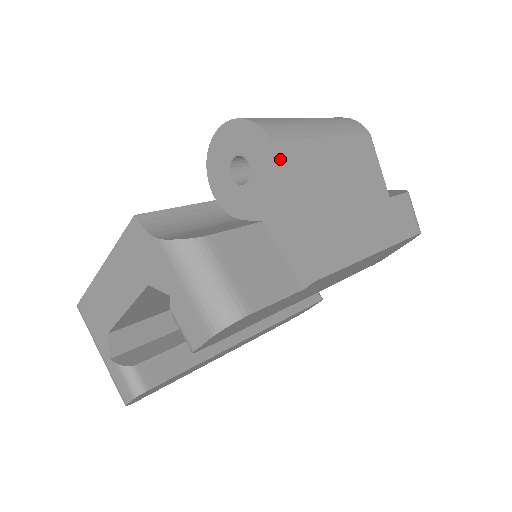
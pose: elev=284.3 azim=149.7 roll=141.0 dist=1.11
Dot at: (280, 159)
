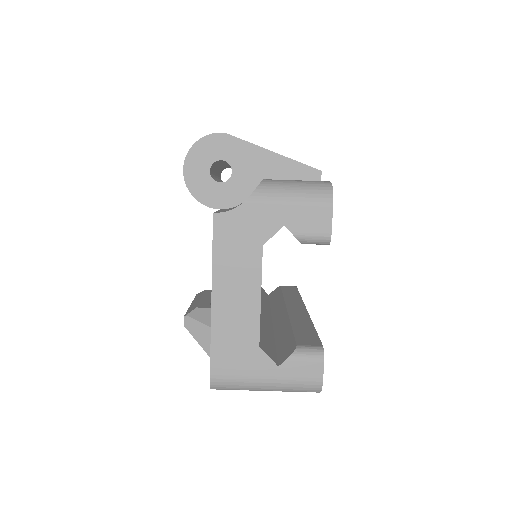
Dot at: (238, 138)
